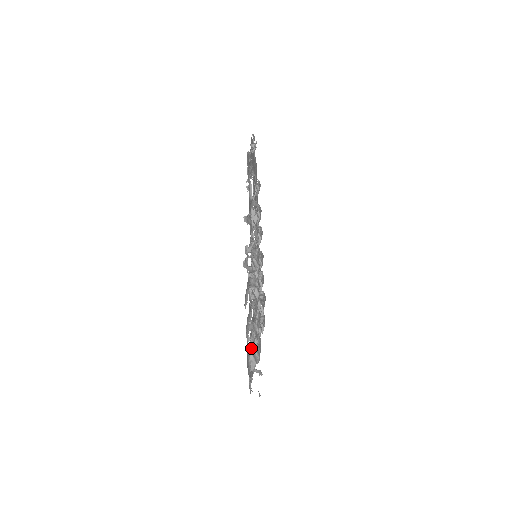
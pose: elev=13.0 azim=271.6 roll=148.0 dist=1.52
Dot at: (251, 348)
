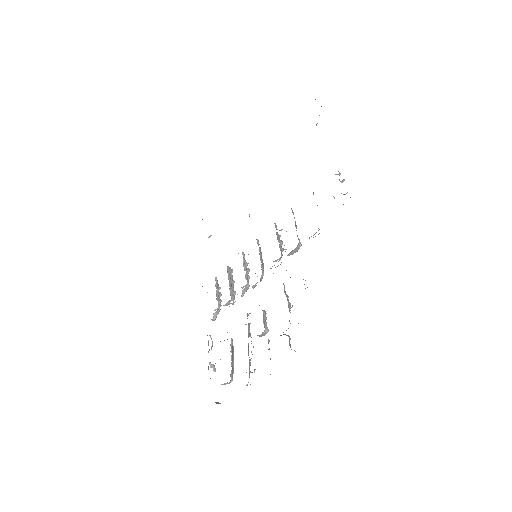
Dot at: (231, 370)
